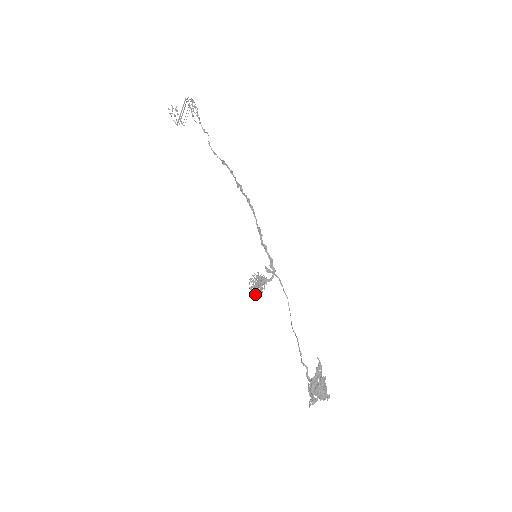
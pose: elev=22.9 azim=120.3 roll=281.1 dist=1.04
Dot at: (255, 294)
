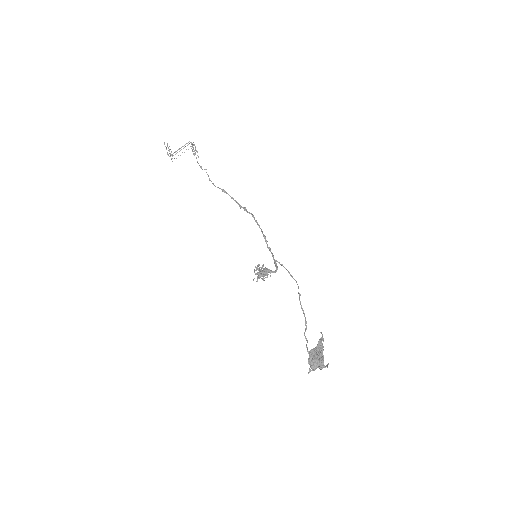
Dot at: (257, 280)
